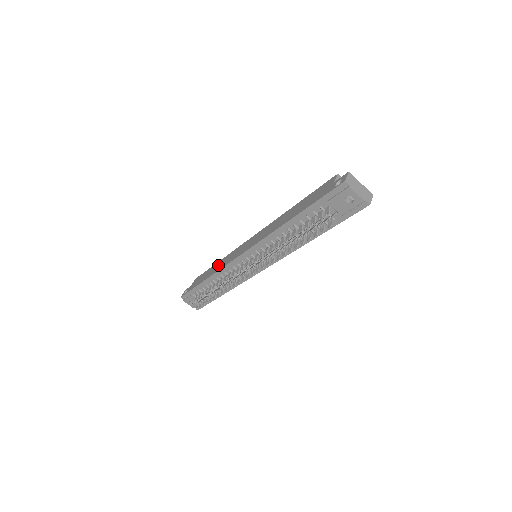
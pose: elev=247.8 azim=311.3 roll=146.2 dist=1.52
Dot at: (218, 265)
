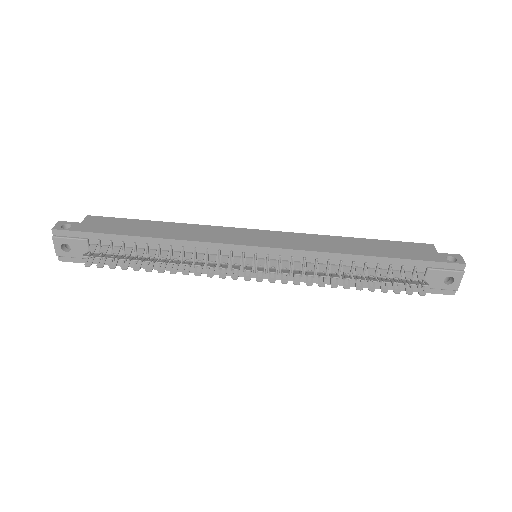
Dot at: (175, 229)
